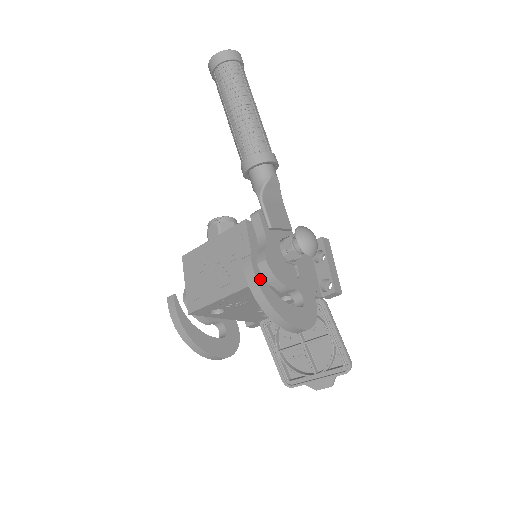
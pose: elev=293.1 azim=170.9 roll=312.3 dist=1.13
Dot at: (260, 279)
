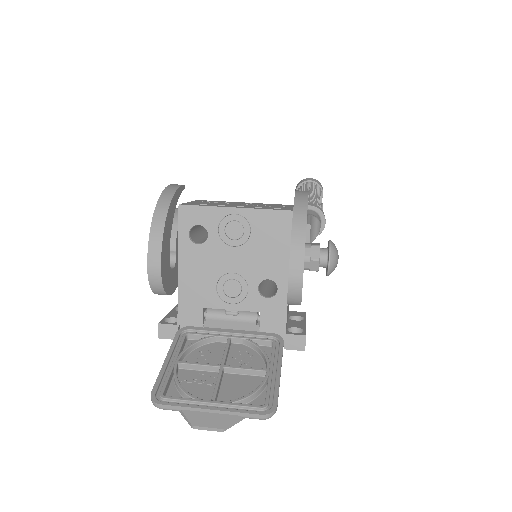
Dot at: occluded
